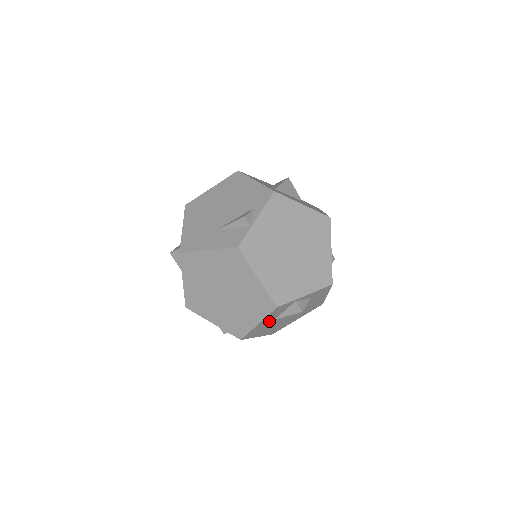
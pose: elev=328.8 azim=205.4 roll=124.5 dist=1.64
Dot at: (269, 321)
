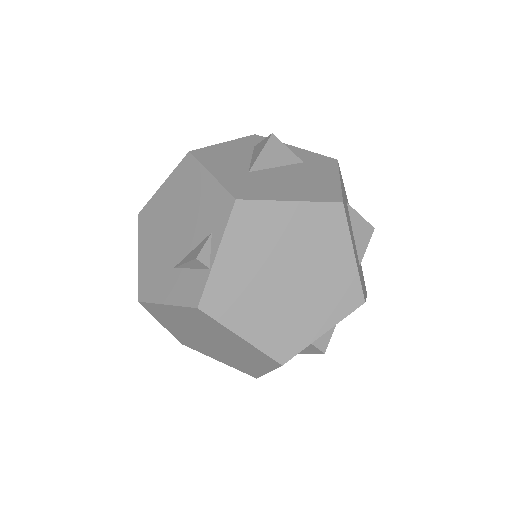
Dot at: occluded
